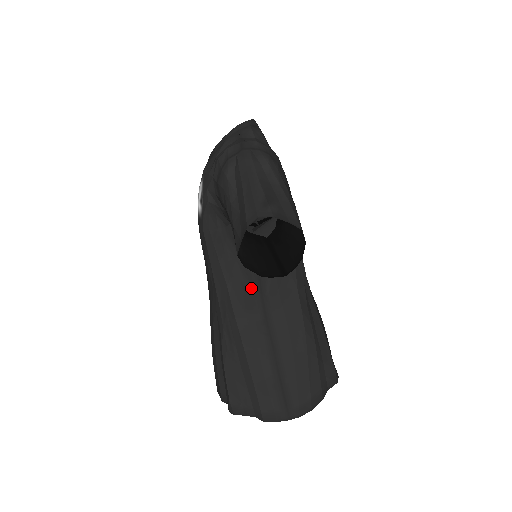
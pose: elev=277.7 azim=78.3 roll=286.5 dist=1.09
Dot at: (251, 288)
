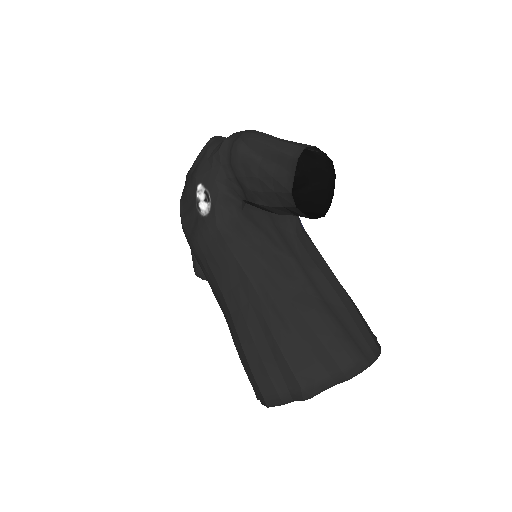
Dot at: (284, 257)
